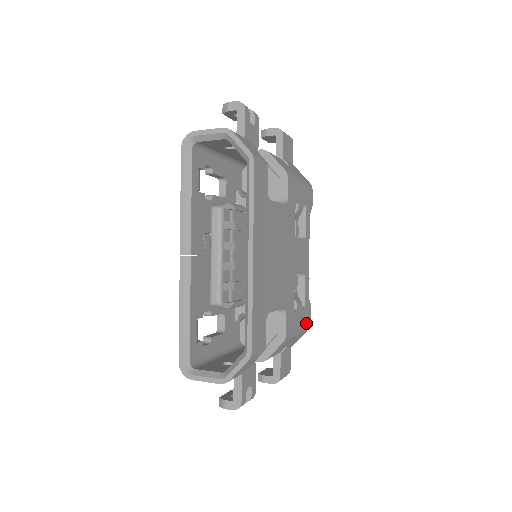
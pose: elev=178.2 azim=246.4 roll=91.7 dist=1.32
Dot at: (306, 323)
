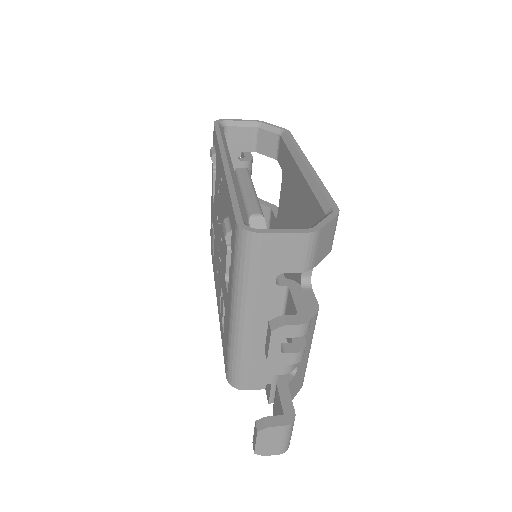
Dot at: occluded
